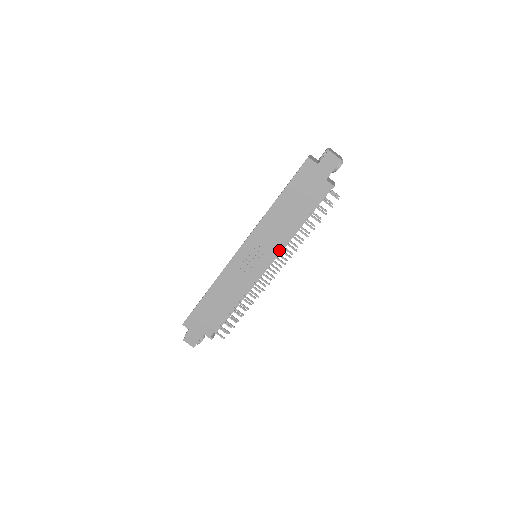
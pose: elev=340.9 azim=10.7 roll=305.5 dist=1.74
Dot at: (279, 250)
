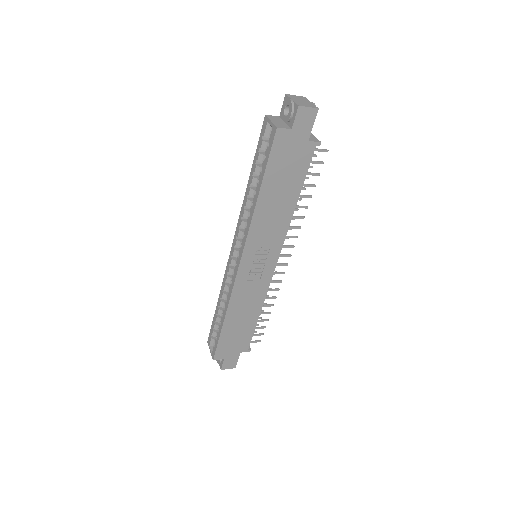
Dot at: (284, 240)
